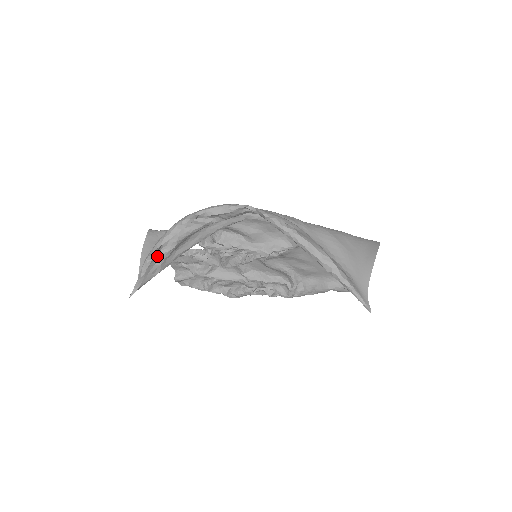
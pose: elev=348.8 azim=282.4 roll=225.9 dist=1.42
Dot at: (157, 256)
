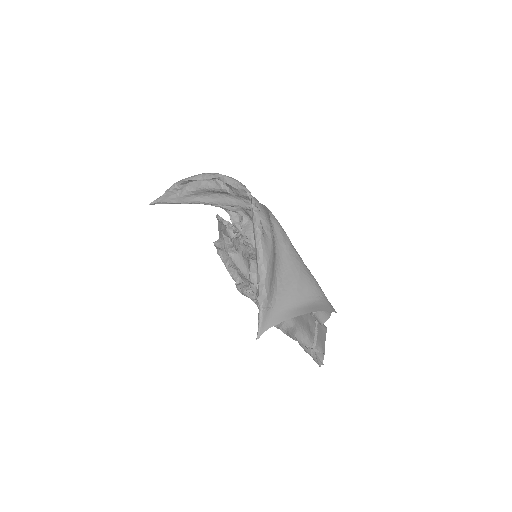
Dot at: (181, 188)
